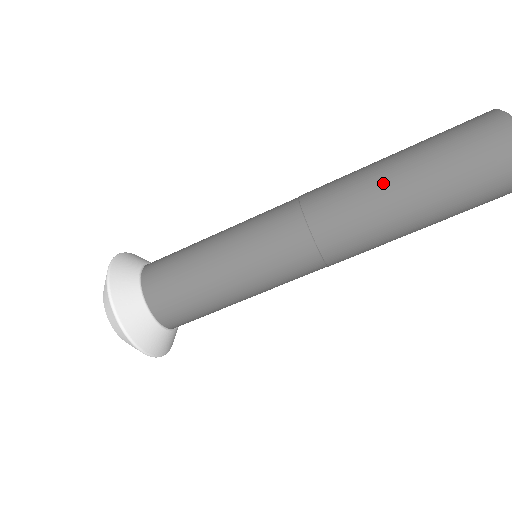
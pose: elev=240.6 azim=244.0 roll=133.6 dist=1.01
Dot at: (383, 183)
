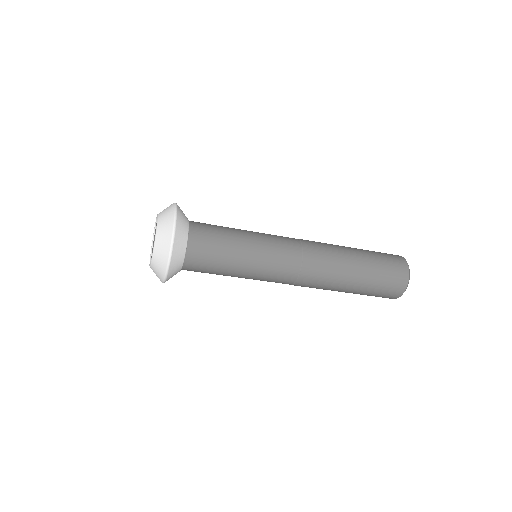
Dot at: (346, 271)
